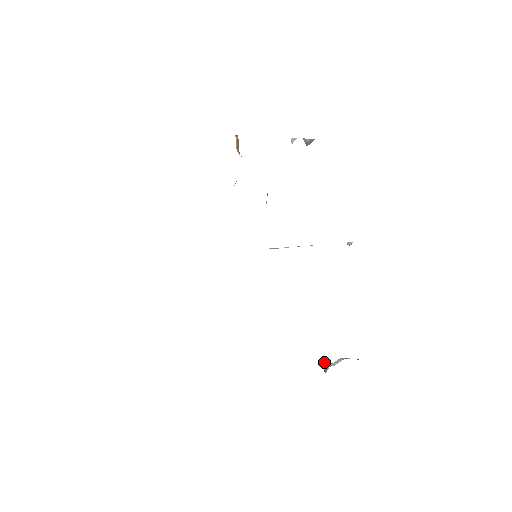
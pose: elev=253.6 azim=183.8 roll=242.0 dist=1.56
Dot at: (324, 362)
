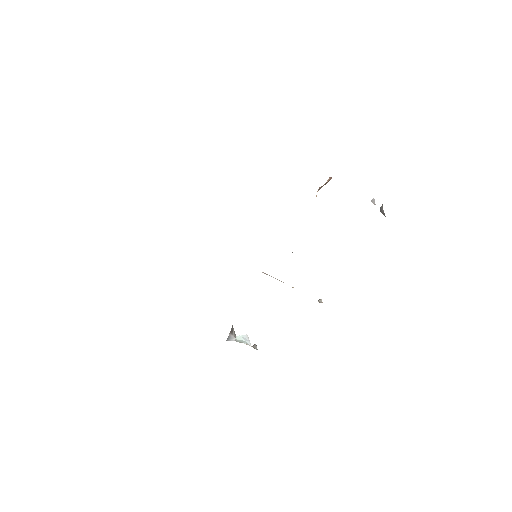
Dot at: (234, 332)
